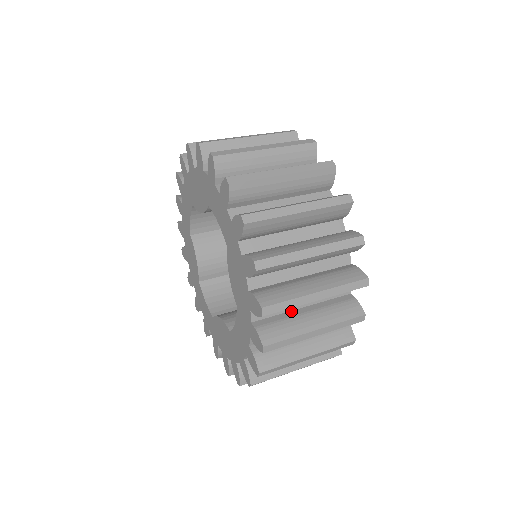
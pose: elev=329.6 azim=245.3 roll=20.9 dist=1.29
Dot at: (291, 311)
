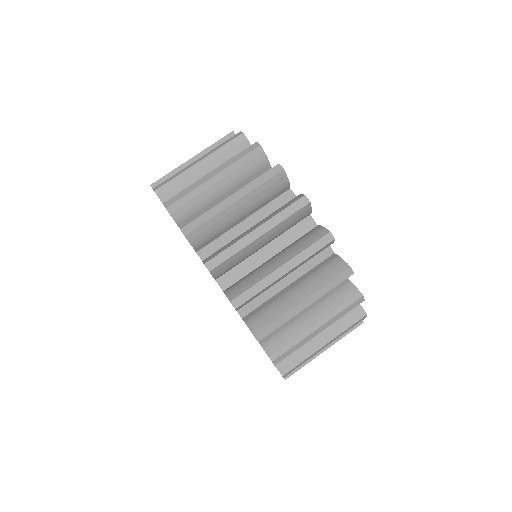
Dot at: occluded
